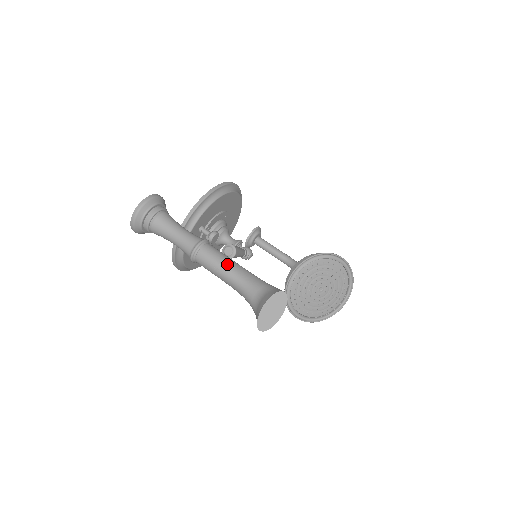
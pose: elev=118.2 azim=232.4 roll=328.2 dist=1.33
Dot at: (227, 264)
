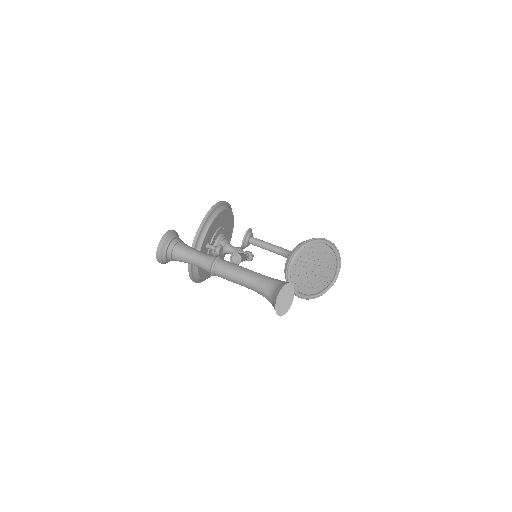
Dot at: (241, 272)
